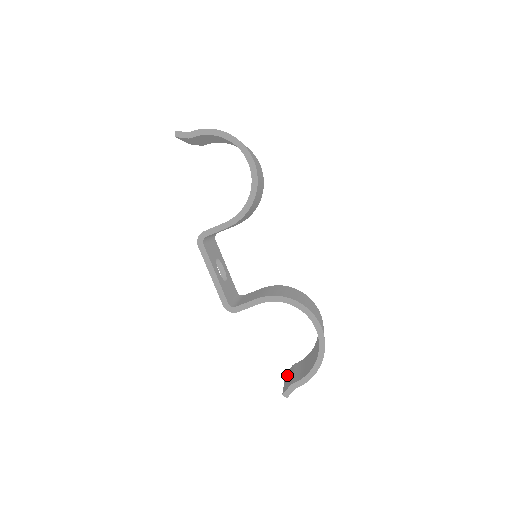
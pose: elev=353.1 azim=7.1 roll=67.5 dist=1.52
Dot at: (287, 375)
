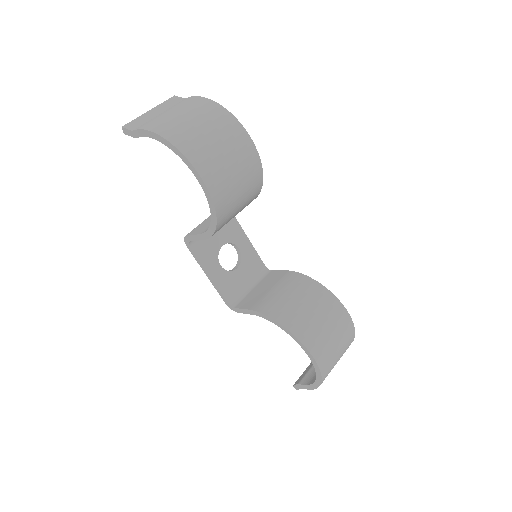
Dot at: occluded
